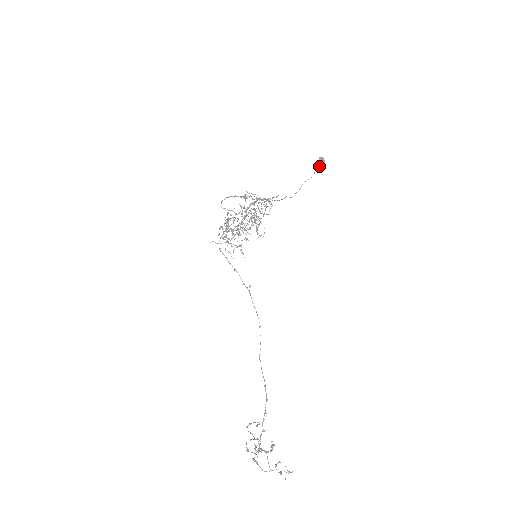
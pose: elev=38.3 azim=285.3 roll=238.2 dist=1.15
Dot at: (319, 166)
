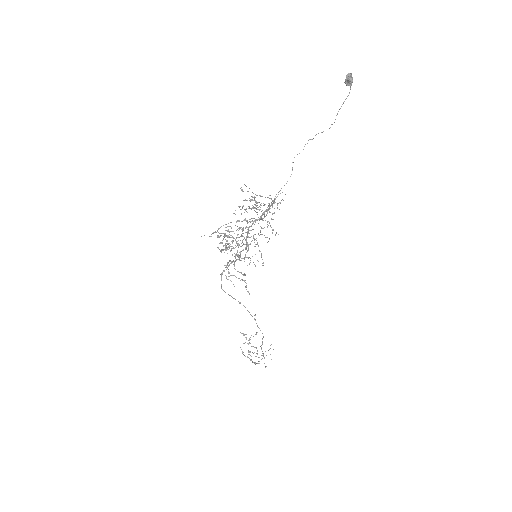
Dot at: (343, 103)
